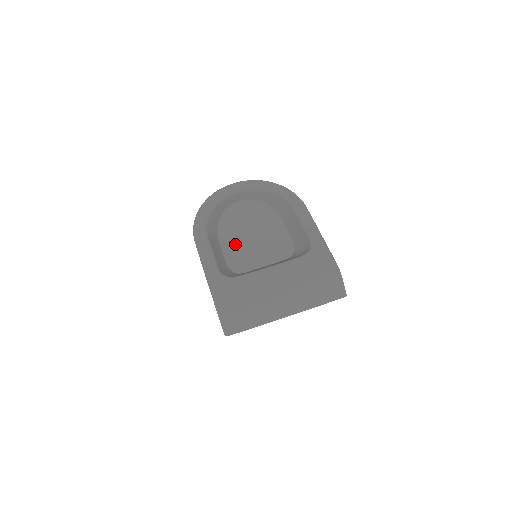
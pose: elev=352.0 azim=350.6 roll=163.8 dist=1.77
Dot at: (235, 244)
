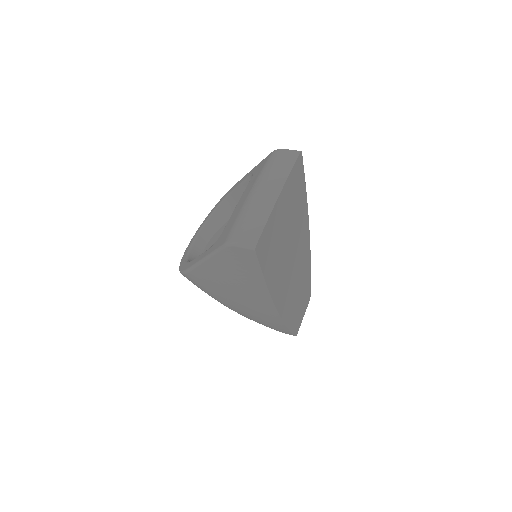
Dot at: occluded
